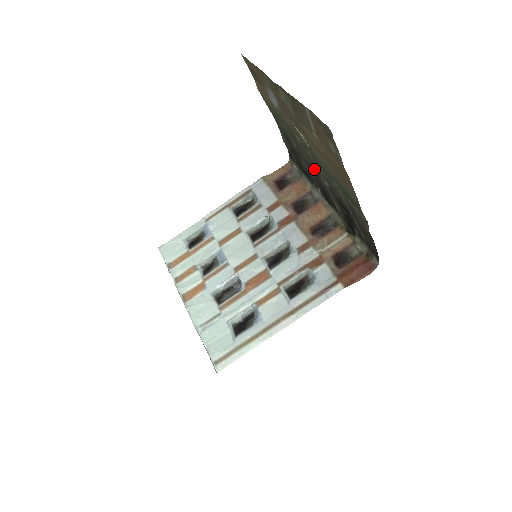
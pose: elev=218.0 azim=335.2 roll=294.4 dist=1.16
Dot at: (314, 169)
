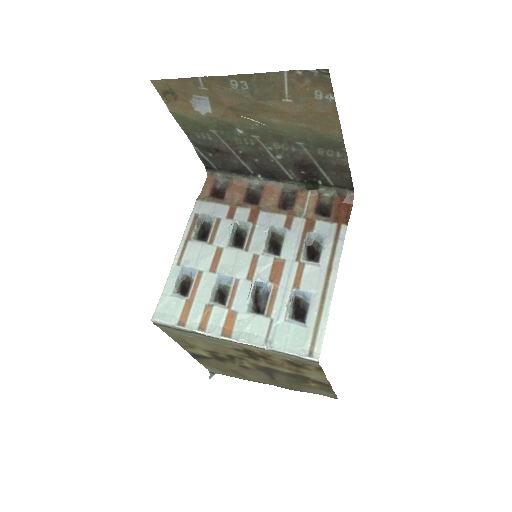
Dot at: (258, 154)
